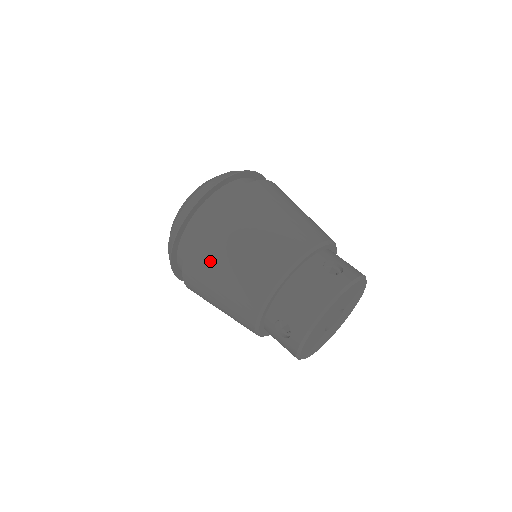
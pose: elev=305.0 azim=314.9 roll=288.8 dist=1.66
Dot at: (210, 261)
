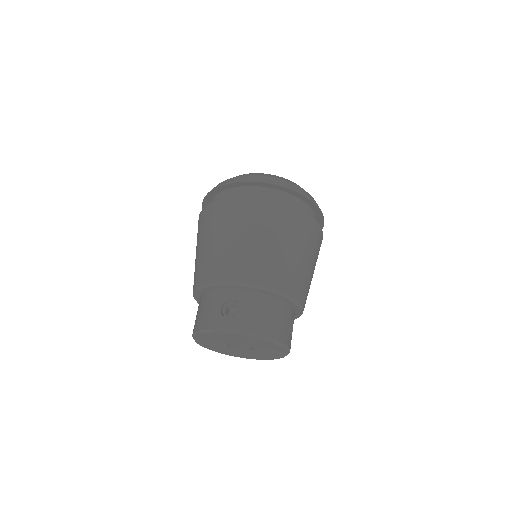
Dot at: occluded
